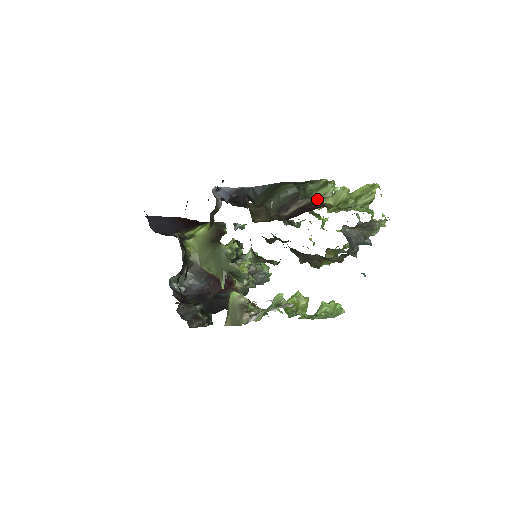
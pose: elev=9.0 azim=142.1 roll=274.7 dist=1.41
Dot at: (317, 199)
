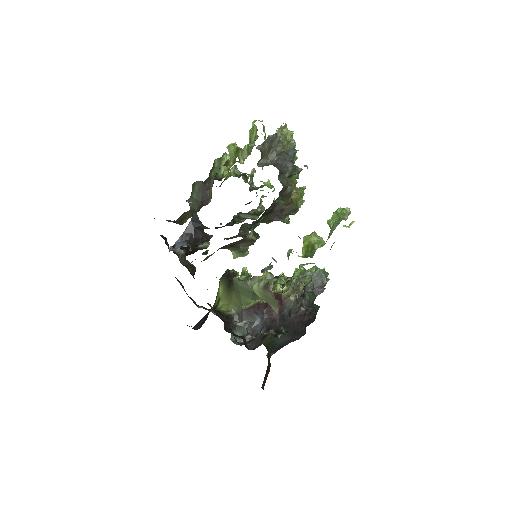
Dot at: occluded
